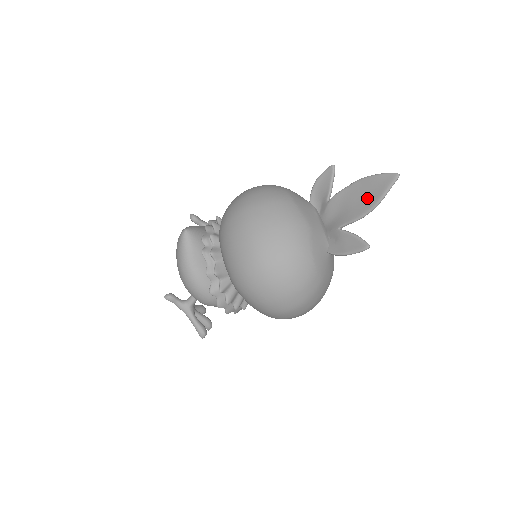
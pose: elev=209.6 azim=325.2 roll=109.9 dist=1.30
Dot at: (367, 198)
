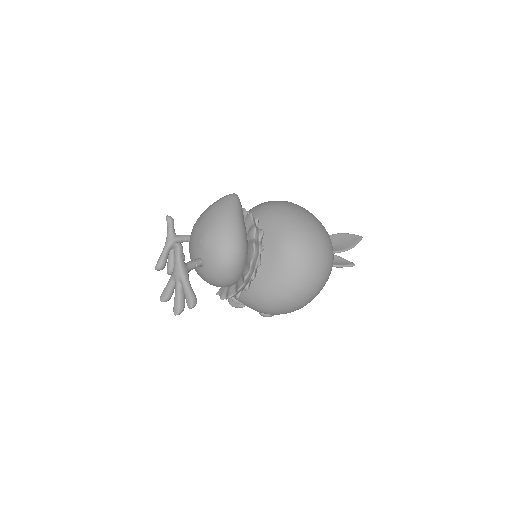
Dot at: (346, 242)
